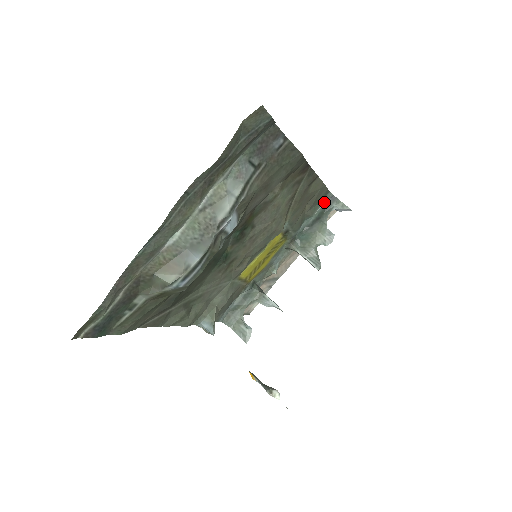
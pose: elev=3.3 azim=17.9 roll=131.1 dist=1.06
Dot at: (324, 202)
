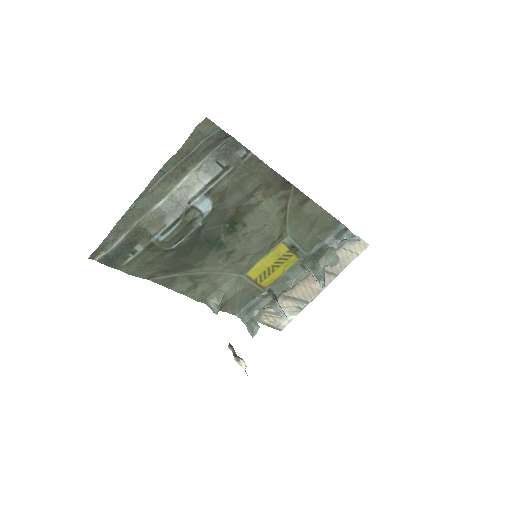
Dot at: (336, 231)
